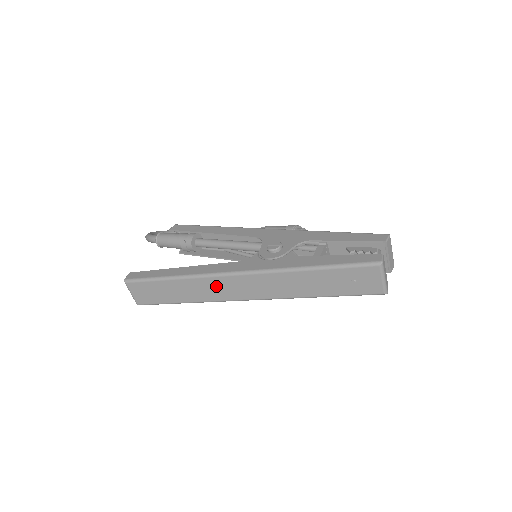
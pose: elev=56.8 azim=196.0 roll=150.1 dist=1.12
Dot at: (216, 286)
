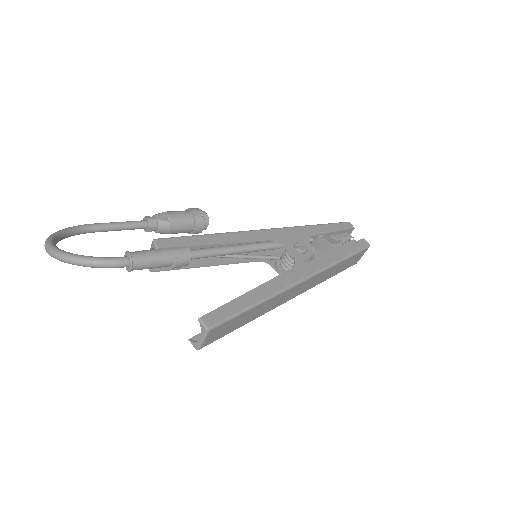
Dot at: (282, 297)
